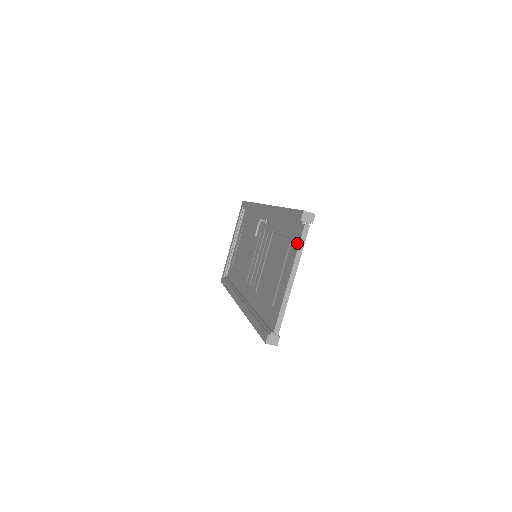
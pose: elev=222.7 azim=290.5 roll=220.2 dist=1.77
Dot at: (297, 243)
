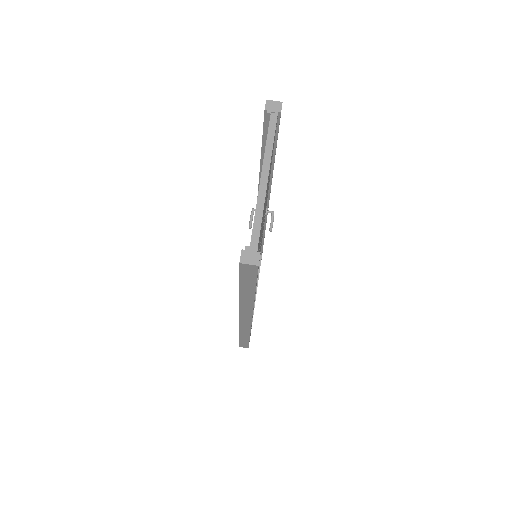
Dot at: occluded
